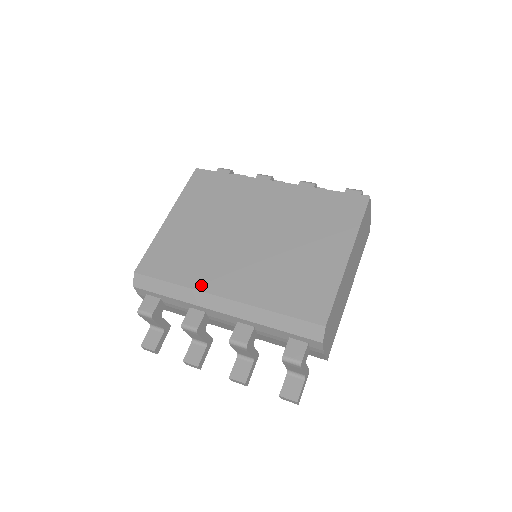
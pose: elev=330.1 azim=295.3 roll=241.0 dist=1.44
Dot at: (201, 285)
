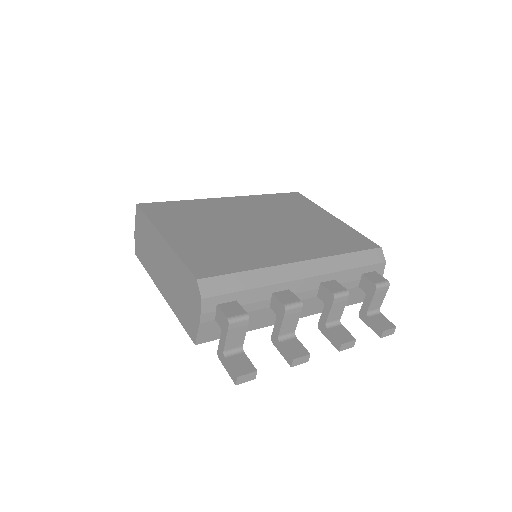
Dot at: (275, 261)
